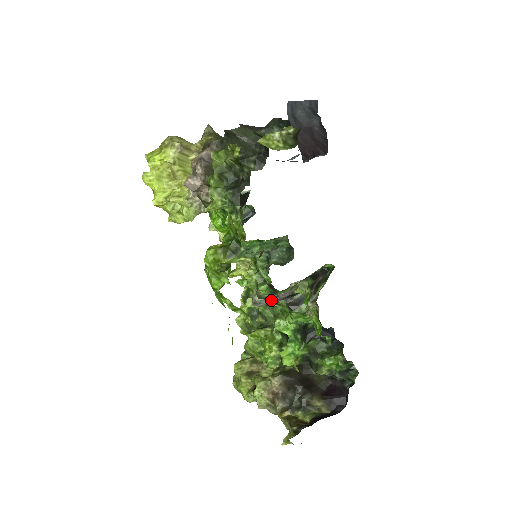
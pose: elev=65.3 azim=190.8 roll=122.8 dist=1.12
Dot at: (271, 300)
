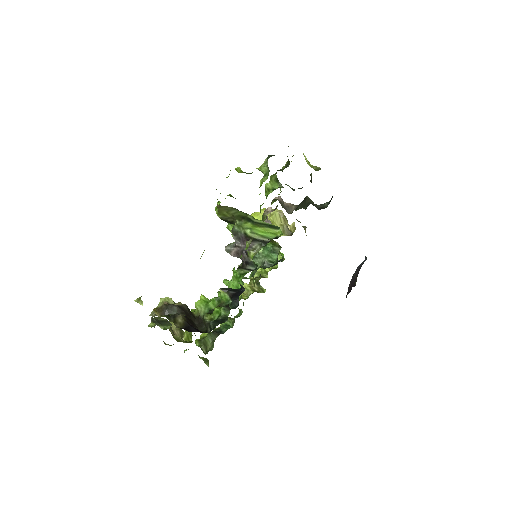
Dot at: (235, 246)
